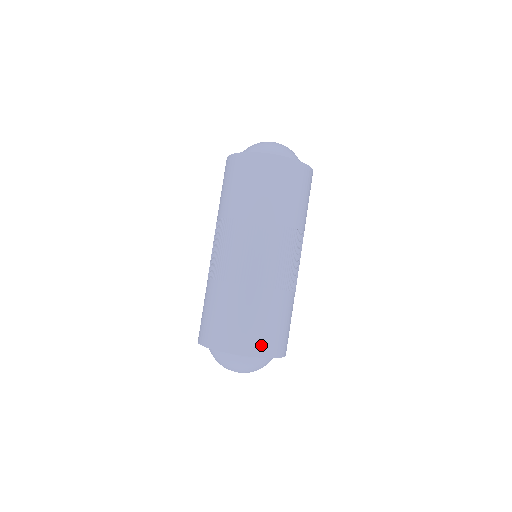
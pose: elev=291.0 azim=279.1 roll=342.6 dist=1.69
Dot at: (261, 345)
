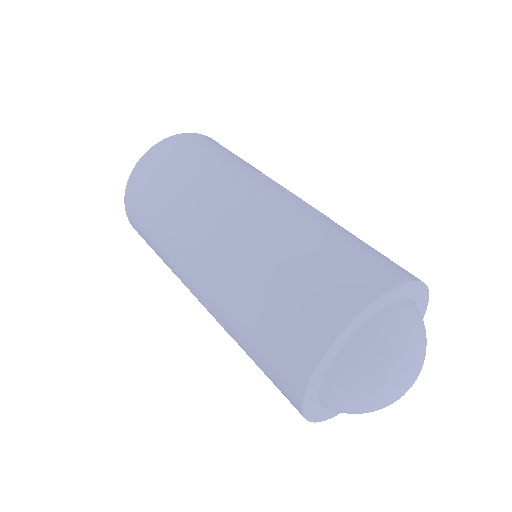
Dot at: (390, 268)
